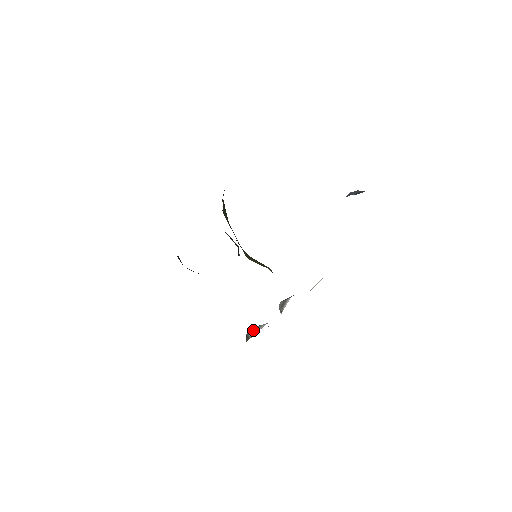
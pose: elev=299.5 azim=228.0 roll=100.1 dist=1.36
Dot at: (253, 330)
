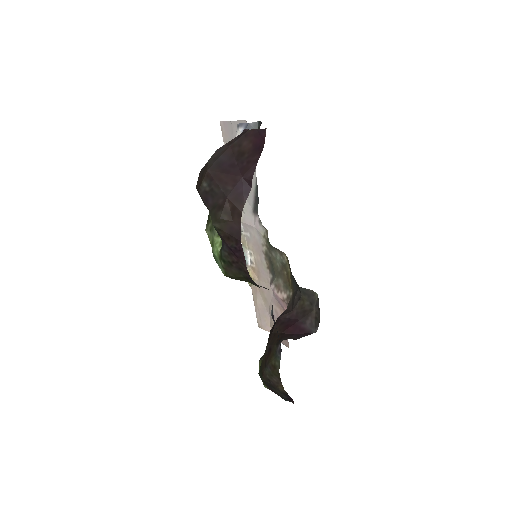
Dot at: occluded
